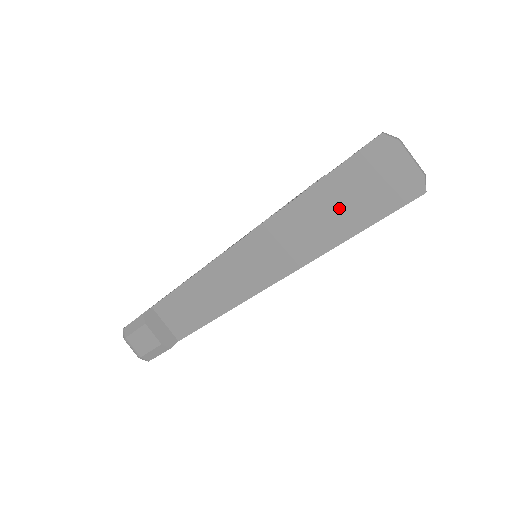
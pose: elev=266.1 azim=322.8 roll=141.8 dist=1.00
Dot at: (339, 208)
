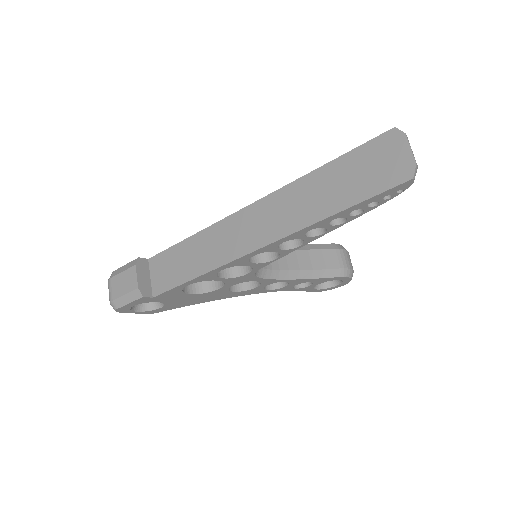
Dot at: (342, 184)
